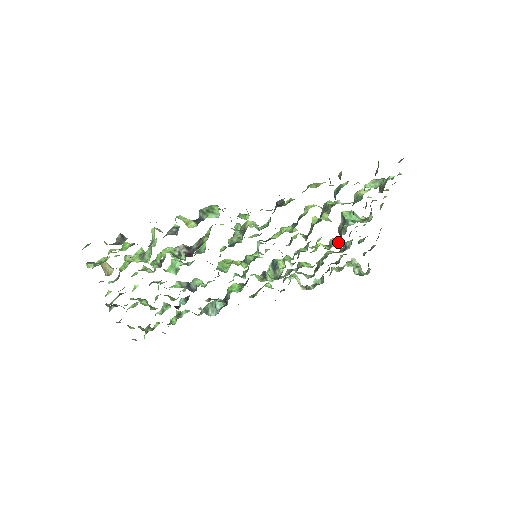
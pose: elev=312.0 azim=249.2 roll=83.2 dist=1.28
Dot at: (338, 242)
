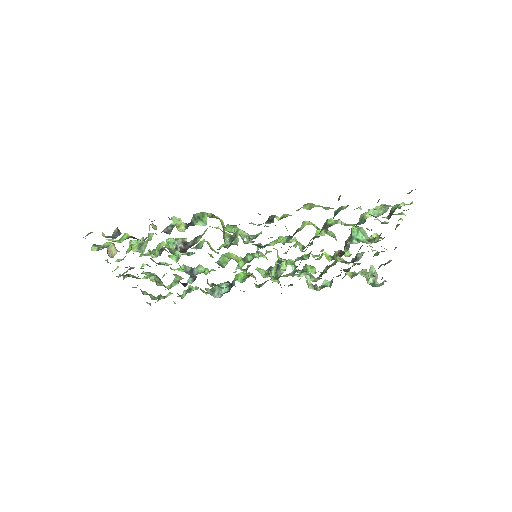
Dot at: (346, 254)
